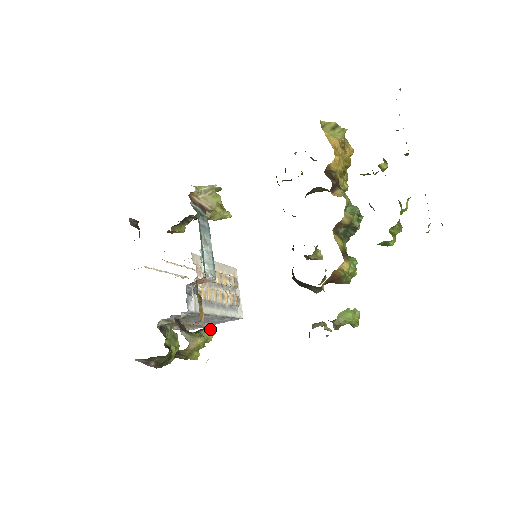
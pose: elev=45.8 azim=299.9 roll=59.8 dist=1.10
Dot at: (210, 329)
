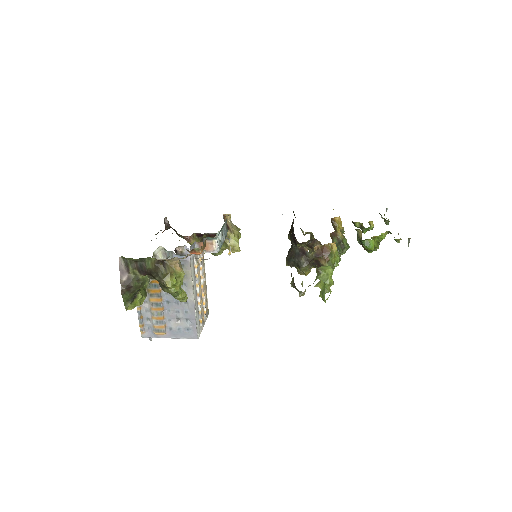
Dot at: (185, 292)
